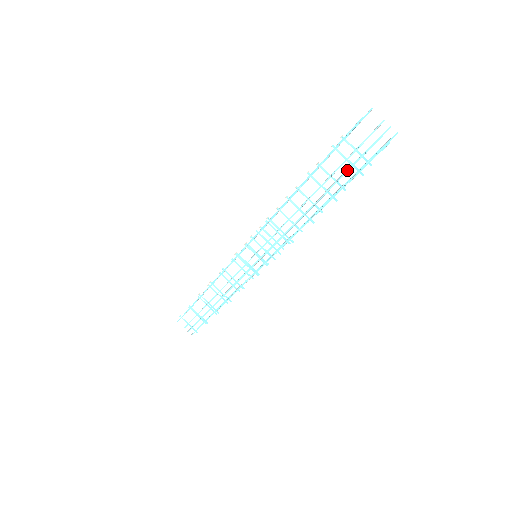
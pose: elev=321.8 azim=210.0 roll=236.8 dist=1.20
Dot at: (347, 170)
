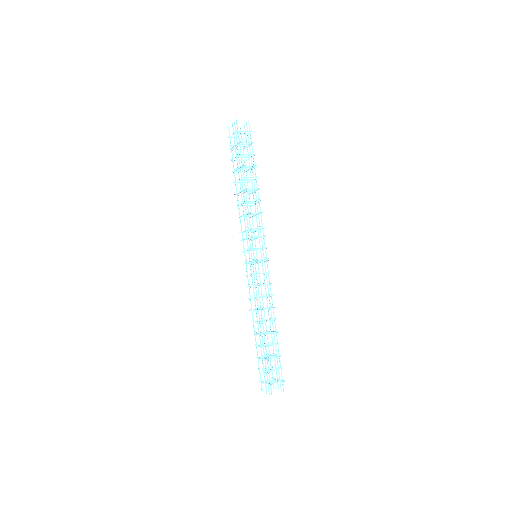
Dot at: (238, 149)
